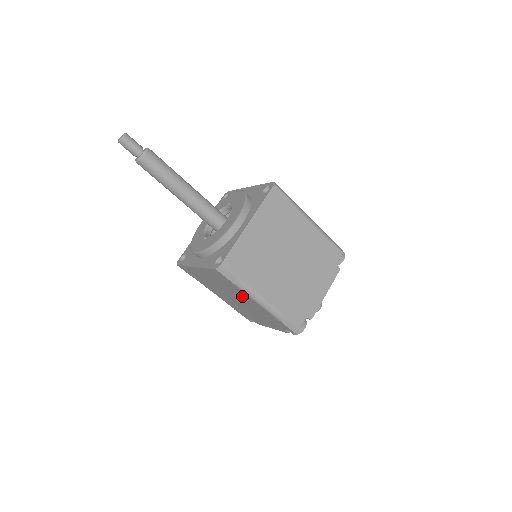
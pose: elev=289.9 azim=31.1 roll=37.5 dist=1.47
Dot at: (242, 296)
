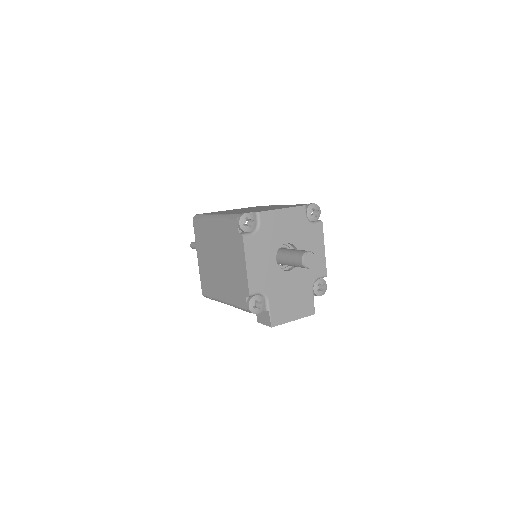
Dot at: (211, 235)
